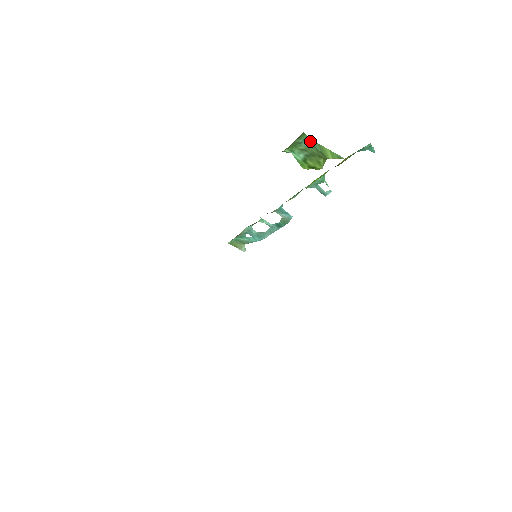
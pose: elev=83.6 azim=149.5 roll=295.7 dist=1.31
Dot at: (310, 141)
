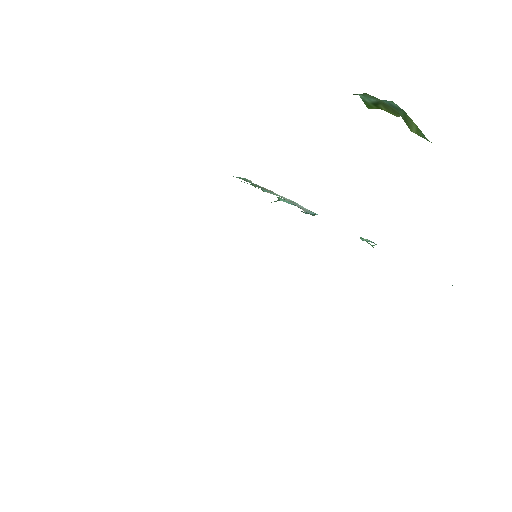
Dot at: (393, 104)
